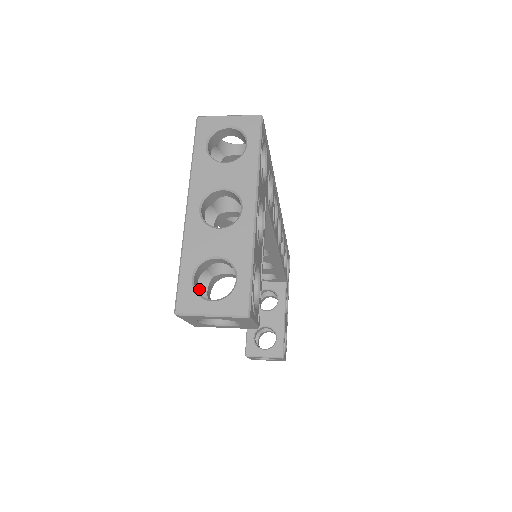
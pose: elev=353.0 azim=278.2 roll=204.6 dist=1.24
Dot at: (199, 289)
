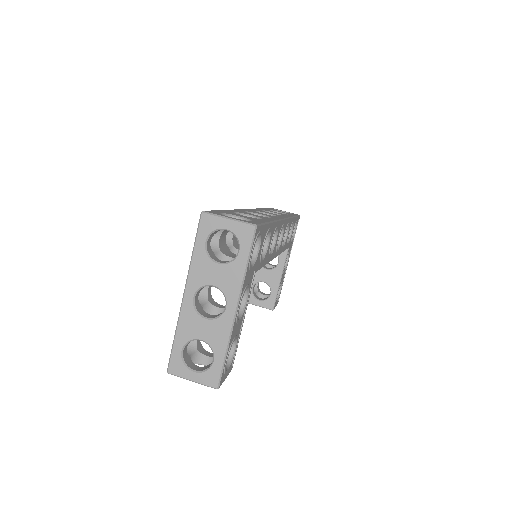
Dot at: occluded
